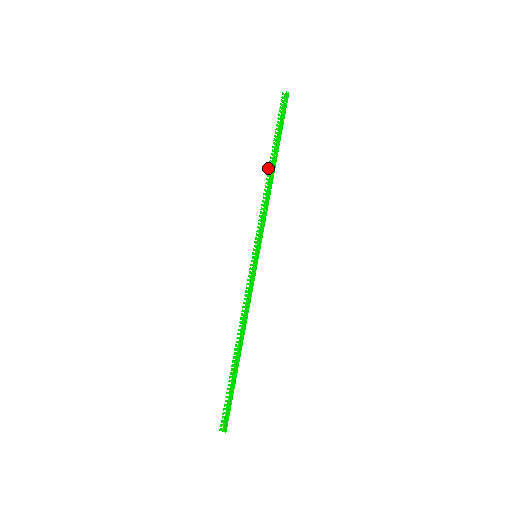
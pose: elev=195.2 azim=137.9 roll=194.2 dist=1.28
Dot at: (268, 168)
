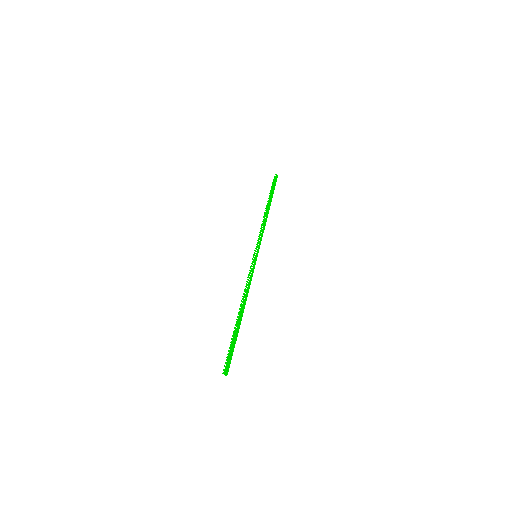
Dot at: (265, 210)
